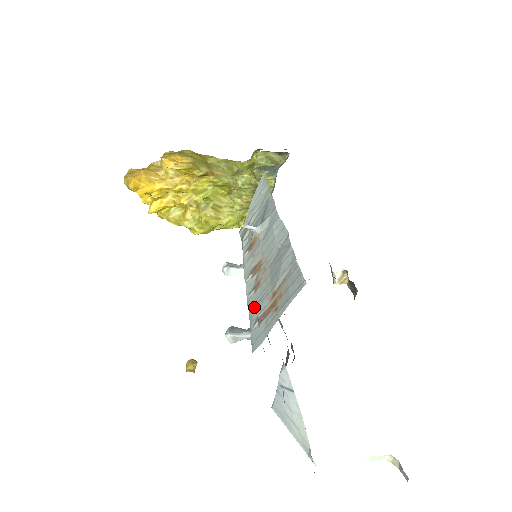
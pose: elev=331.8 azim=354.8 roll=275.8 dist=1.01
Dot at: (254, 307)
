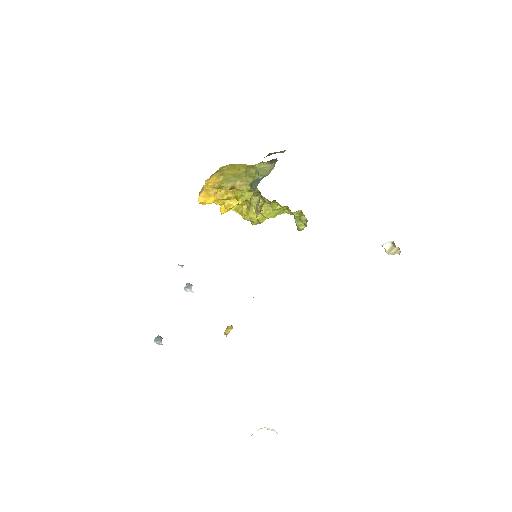
Dot at: occluded
